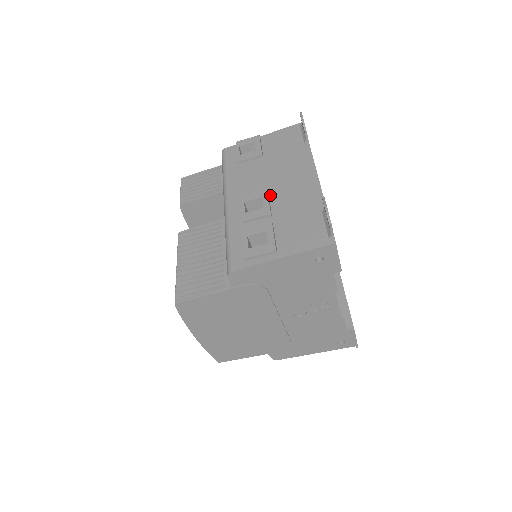
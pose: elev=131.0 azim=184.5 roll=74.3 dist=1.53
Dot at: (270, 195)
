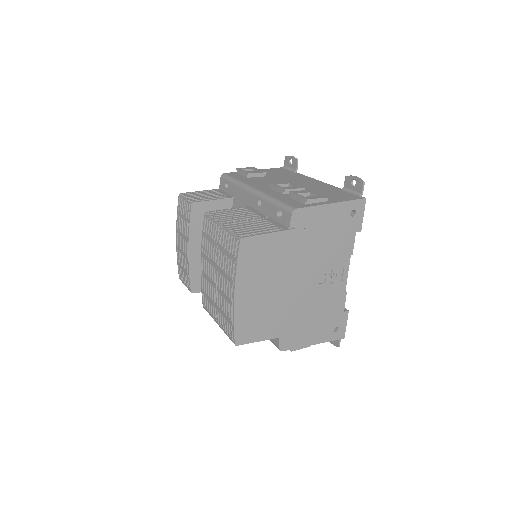
Dot at: occluded
